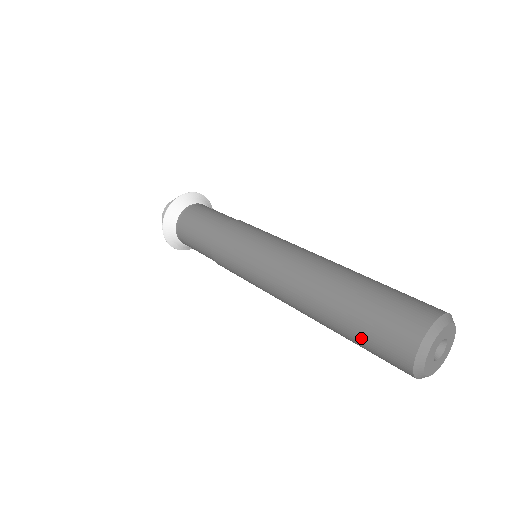
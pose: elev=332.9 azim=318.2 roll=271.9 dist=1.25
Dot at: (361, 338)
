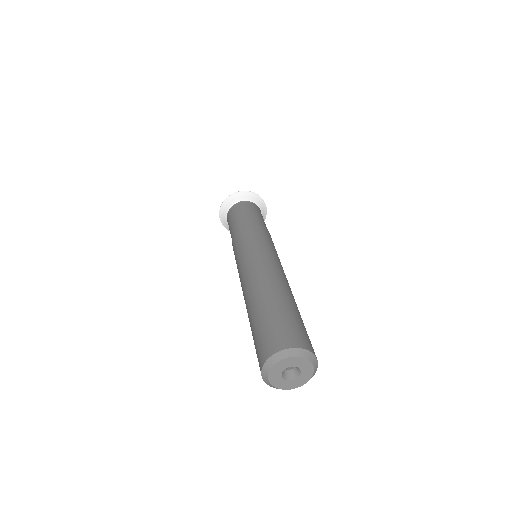
Dot at: (259, 327)
